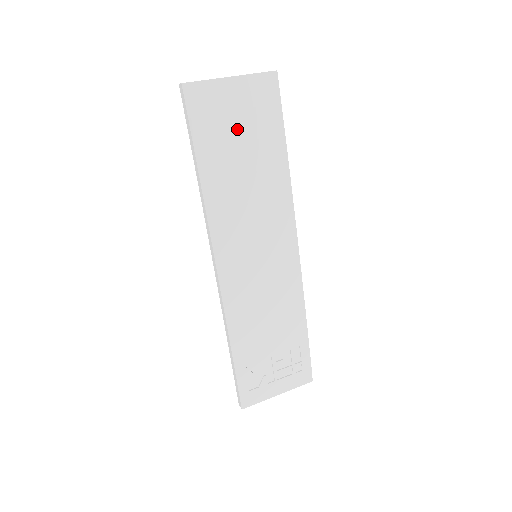
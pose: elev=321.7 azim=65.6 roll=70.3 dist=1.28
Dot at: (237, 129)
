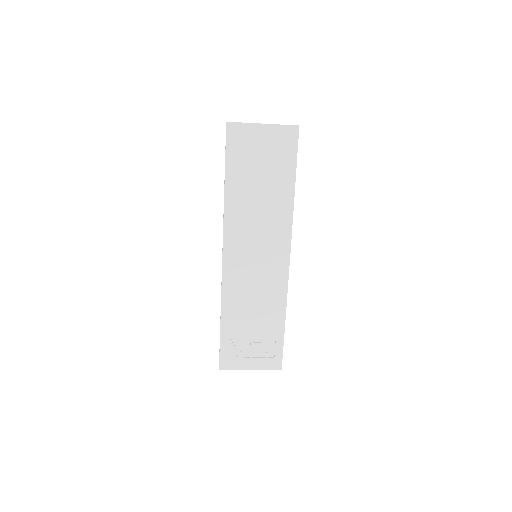
Dot at: (260, 160)
